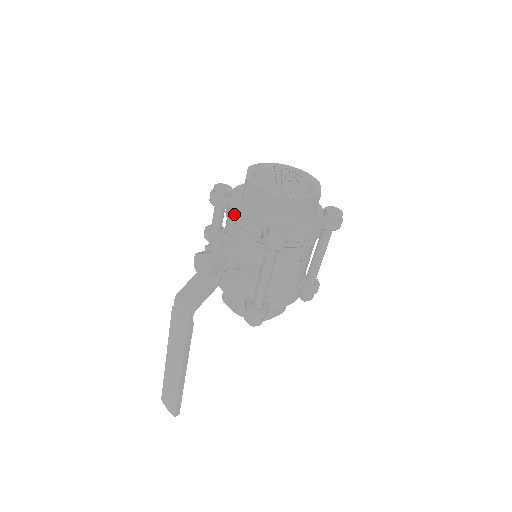
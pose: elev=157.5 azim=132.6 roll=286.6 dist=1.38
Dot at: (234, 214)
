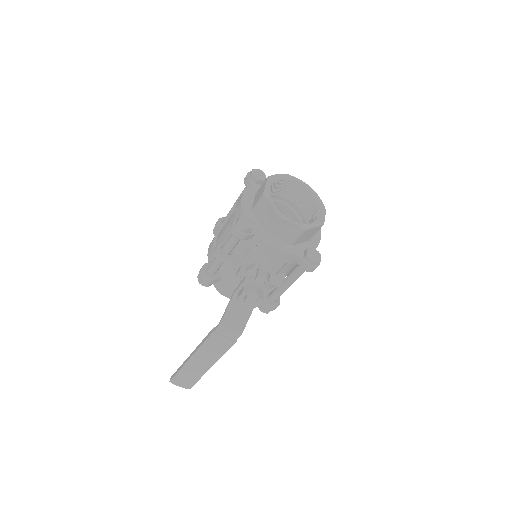
Dot at: (269, 248)
